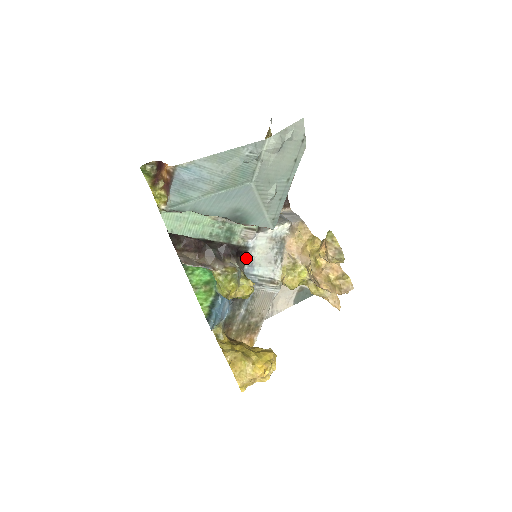
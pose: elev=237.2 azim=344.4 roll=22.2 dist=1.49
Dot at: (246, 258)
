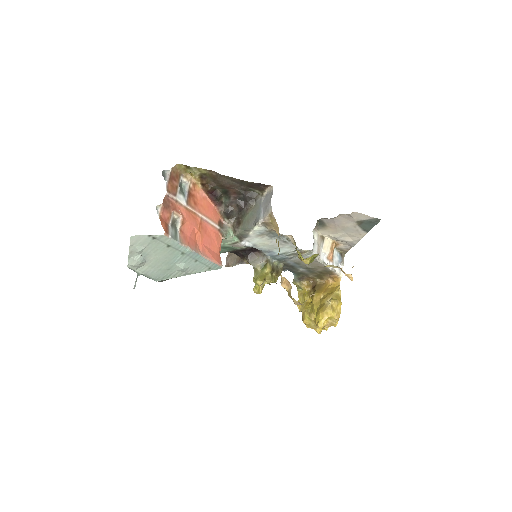
Dot at: (260, 250)
